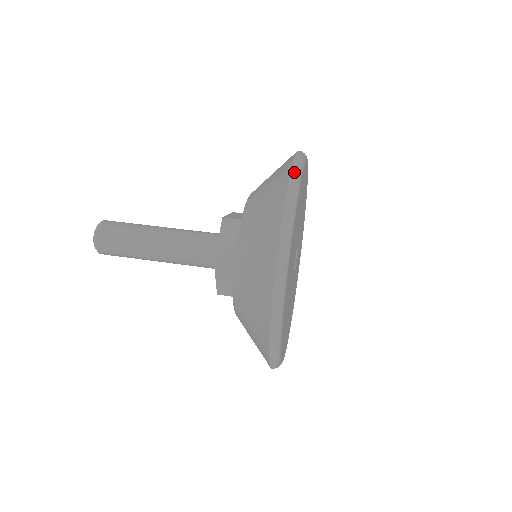
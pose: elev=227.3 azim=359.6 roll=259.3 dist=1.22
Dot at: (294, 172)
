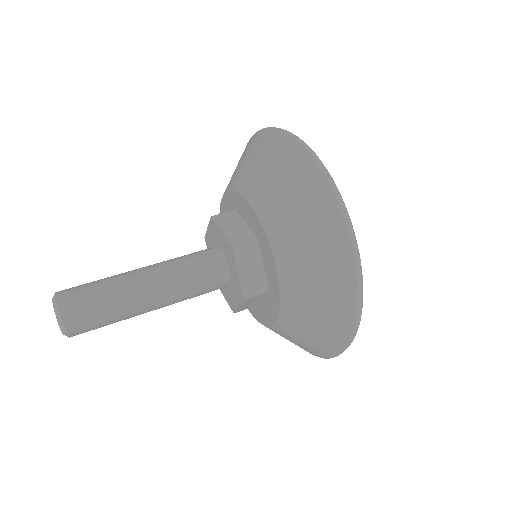
Dot at: (338, 196)
